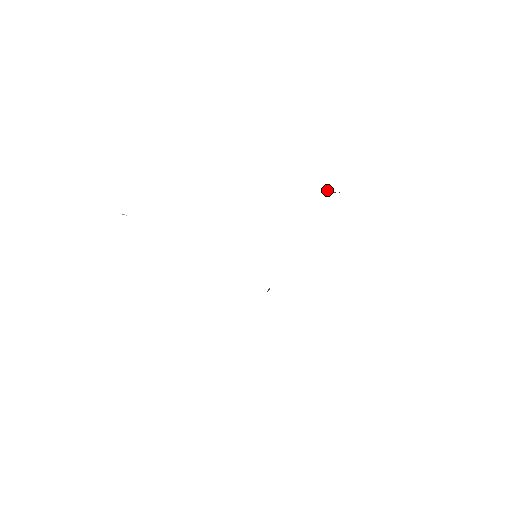
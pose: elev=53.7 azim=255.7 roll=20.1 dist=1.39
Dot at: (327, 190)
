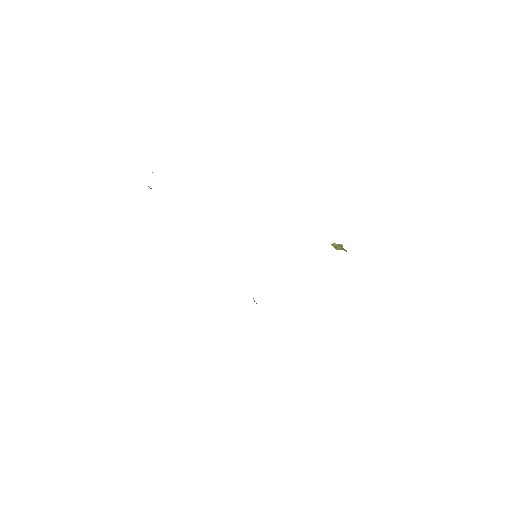
Dot at: (334, 244)
